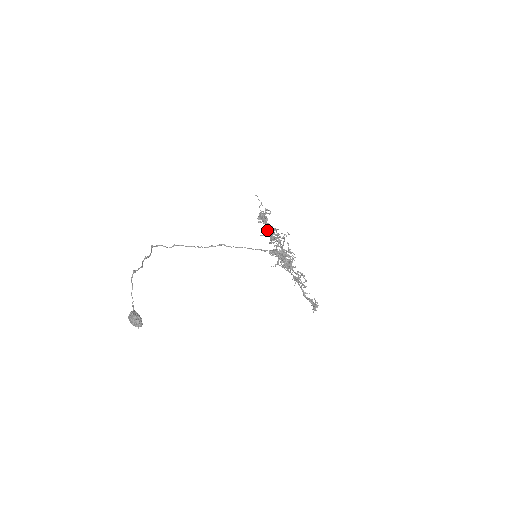
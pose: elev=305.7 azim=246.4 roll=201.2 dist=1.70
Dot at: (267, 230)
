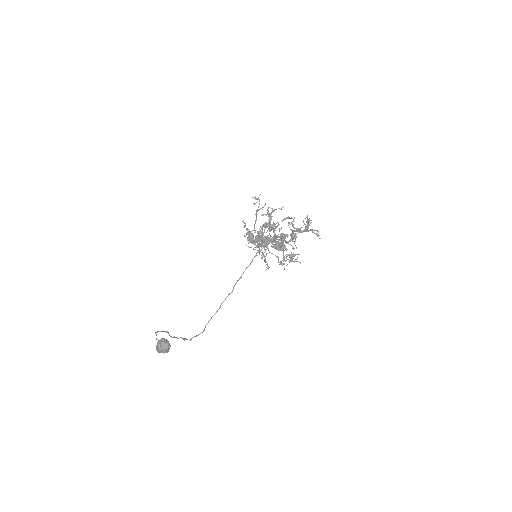
Dot at: (255, 238)
